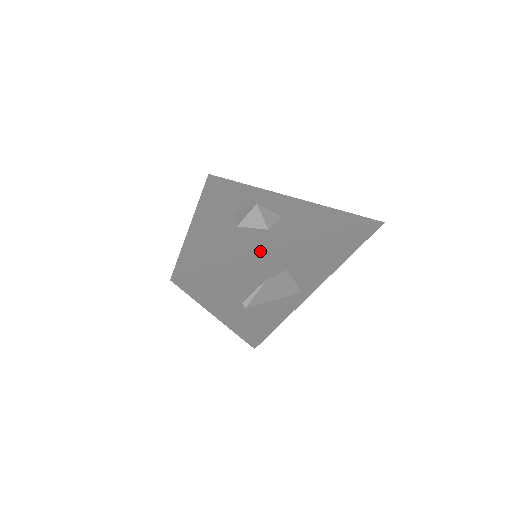
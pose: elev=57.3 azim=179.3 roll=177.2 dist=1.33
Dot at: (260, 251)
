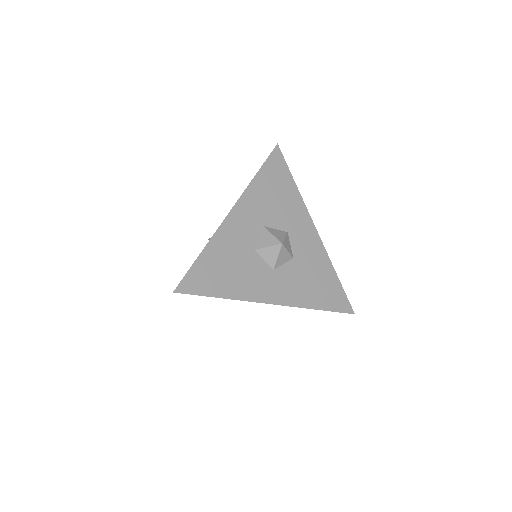
Dot at: (252, 295)
